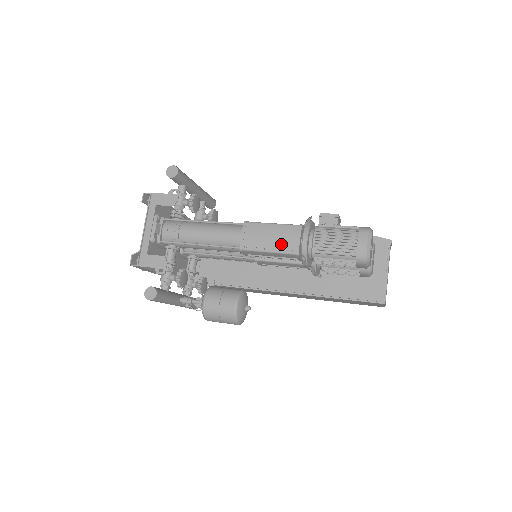
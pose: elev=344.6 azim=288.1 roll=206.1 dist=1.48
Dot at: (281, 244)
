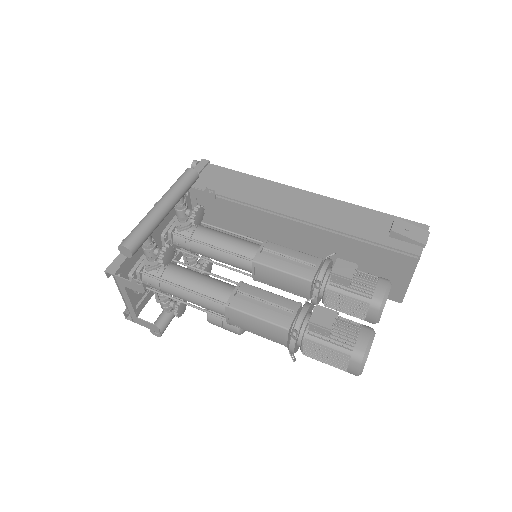
Dot at: (268, 336)
